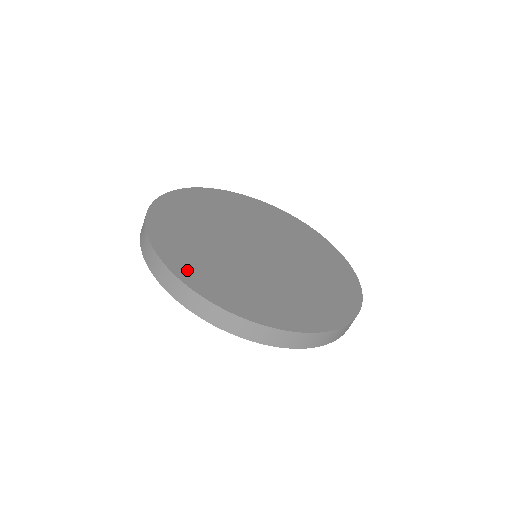
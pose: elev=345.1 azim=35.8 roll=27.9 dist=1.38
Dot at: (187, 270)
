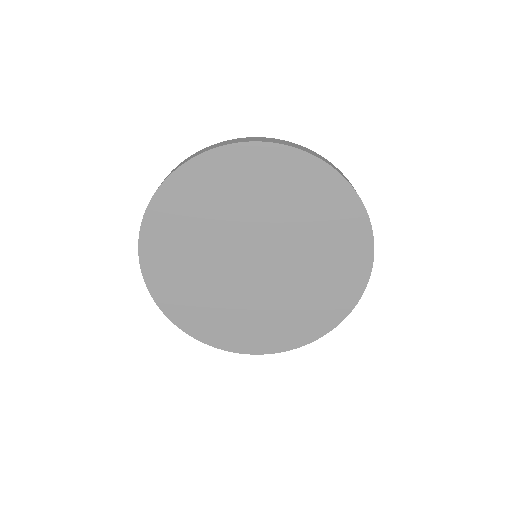
Dot at: (153, 256)
